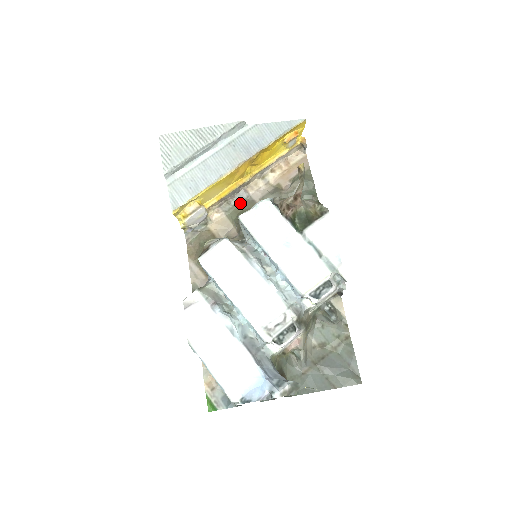
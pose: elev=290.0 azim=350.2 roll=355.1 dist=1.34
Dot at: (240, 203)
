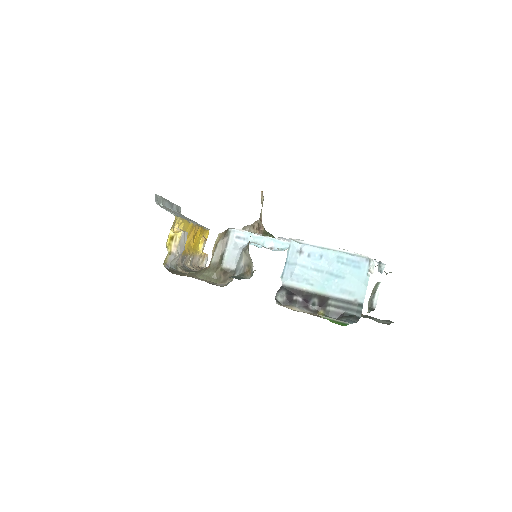
Dot at: occluded
